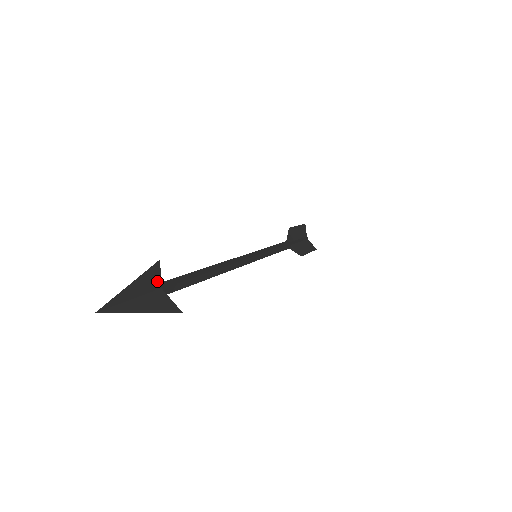
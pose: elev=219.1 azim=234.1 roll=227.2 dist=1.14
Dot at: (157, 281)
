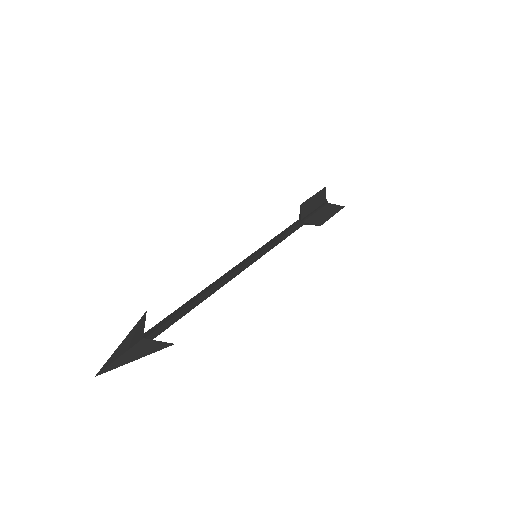
Dot at: (141, 333)
